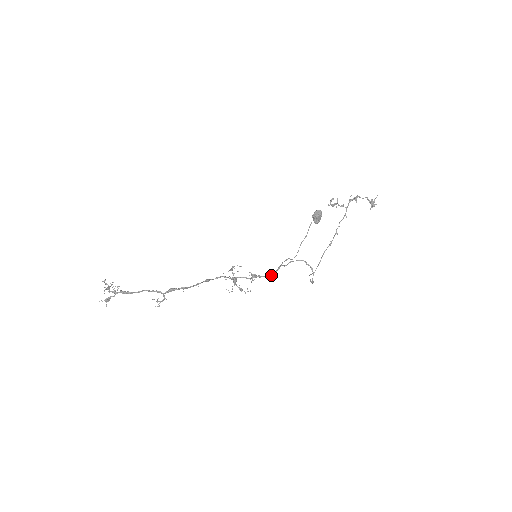
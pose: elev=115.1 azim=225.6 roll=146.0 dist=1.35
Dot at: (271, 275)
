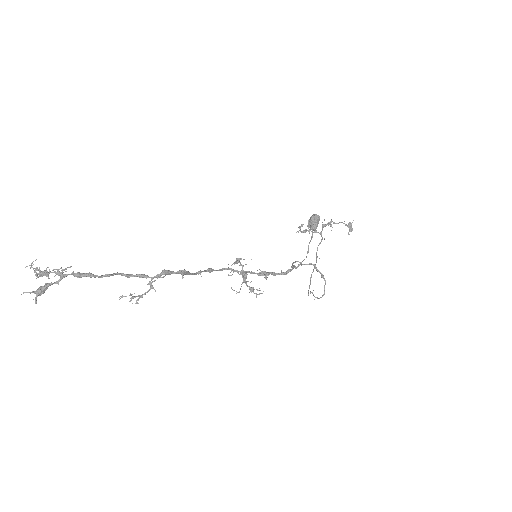
Dot at: (287, 273)
